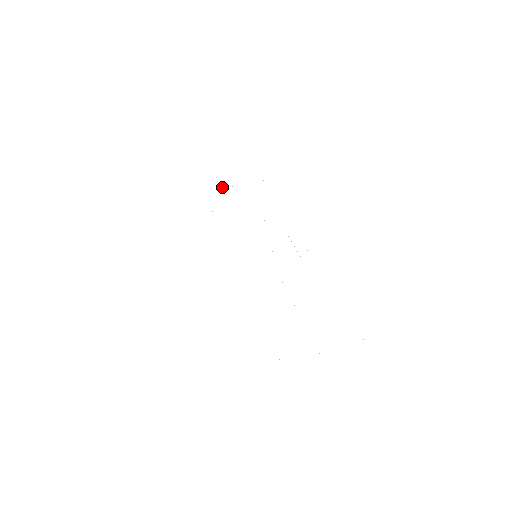
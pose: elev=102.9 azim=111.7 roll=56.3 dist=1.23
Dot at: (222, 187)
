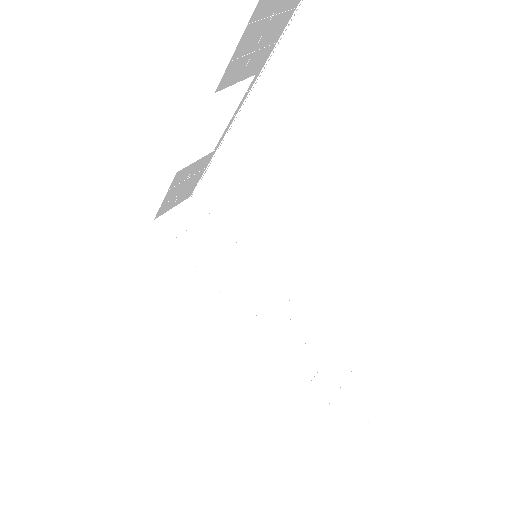
Dot at: (184, 230)
